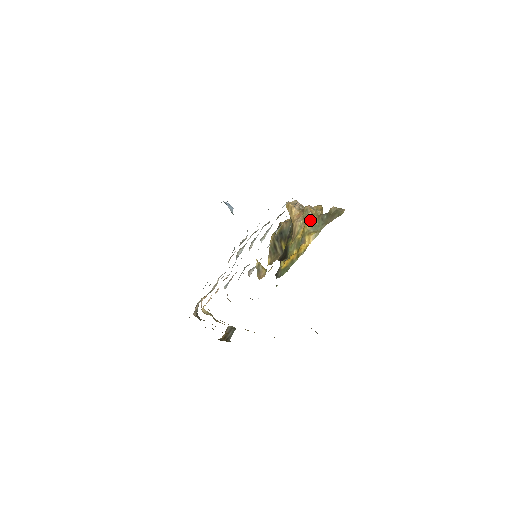
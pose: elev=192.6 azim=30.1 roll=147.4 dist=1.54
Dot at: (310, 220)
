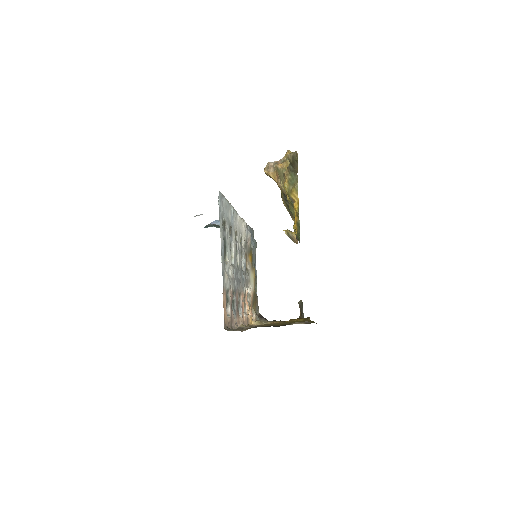
Dot at: (284, 178)
